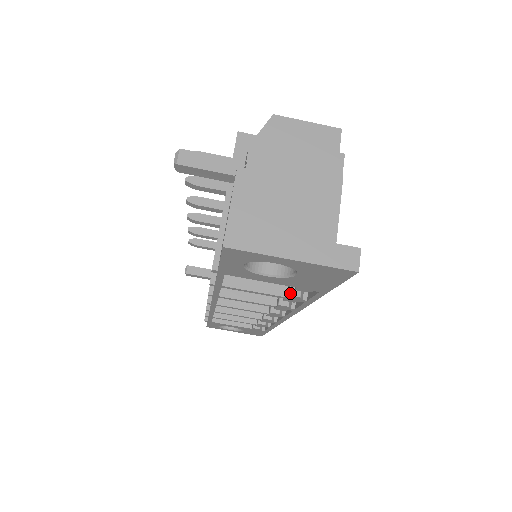
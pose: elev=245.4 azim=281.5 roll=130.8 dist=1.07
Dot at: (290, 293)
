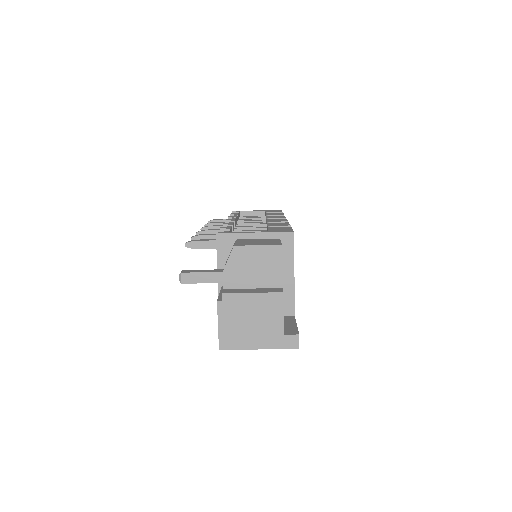
Dot at: occluded
